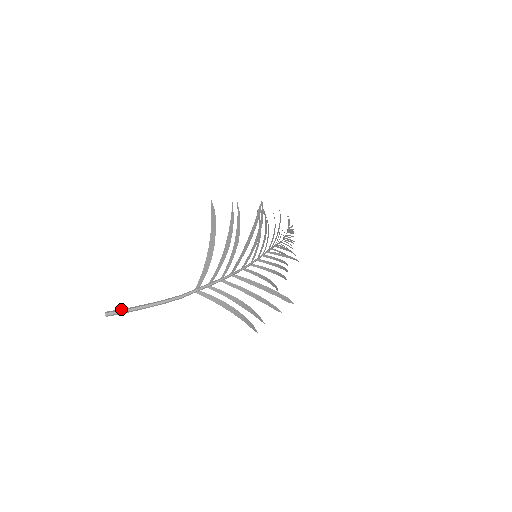
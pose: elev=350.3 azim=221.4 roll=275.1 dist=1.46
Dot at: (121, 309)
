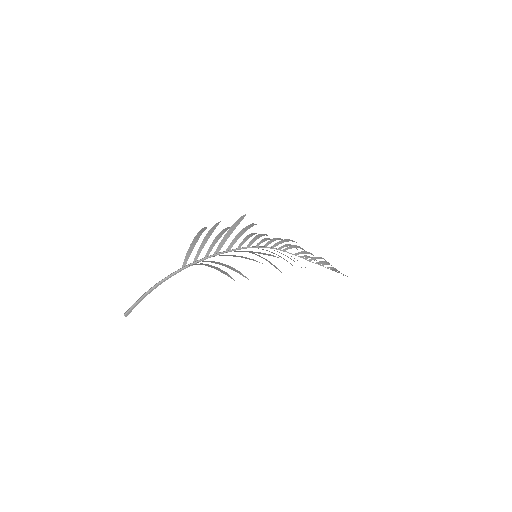
Dot at: (134, 305)
